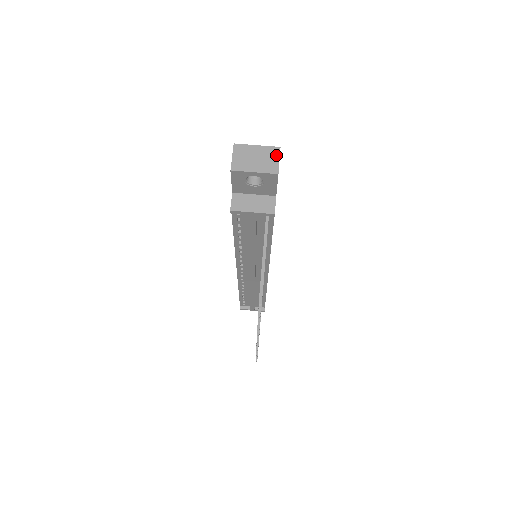
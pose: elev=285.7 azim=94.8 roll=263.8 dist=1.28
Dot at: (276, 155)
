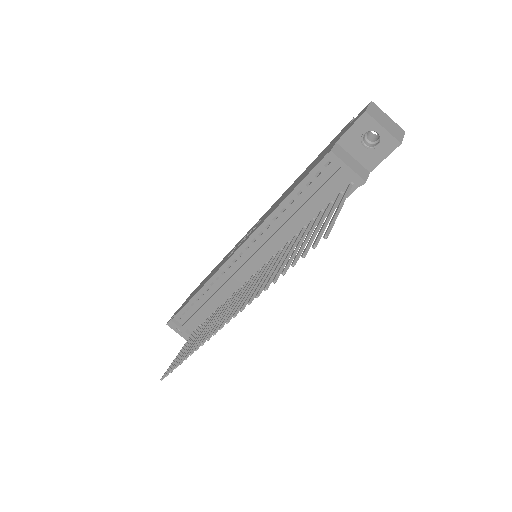
Dot at: (402, 133)
